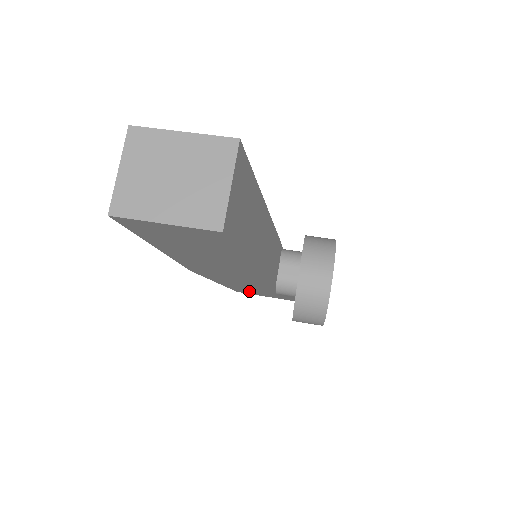
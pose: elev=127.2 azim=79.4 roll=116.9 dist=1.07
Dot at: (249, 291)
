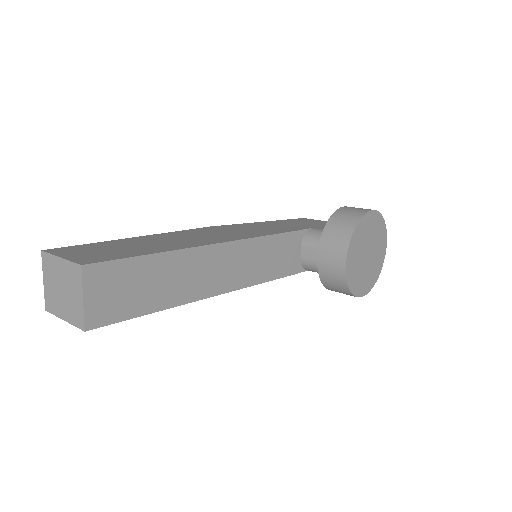
Dot at: occluded
